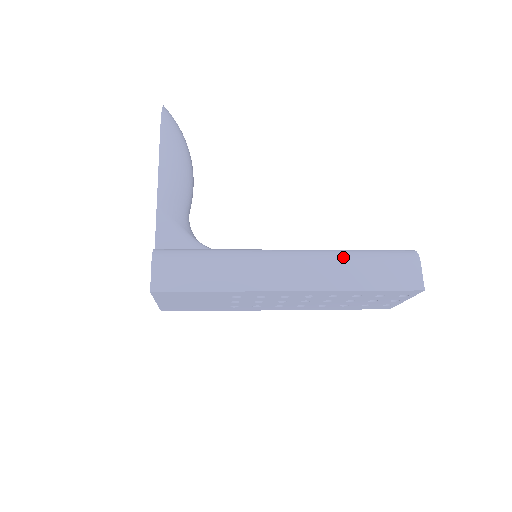
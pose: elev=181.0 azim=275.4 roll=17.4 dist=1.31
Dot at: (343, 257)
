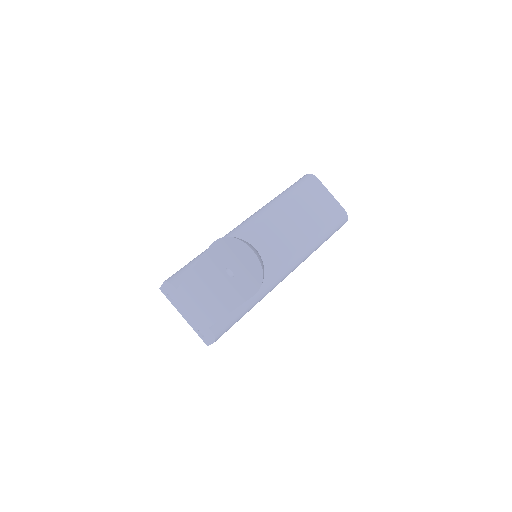
Dot at: occluded
